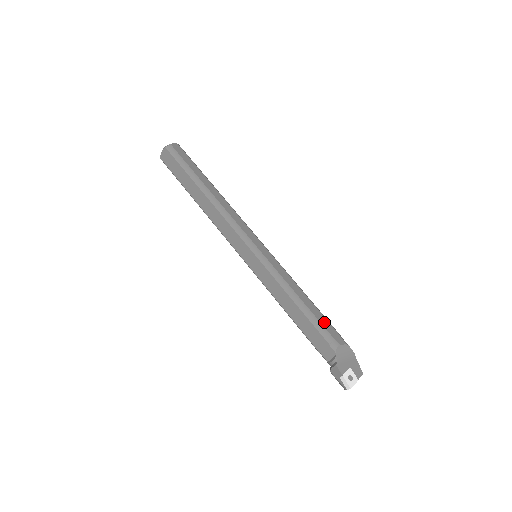
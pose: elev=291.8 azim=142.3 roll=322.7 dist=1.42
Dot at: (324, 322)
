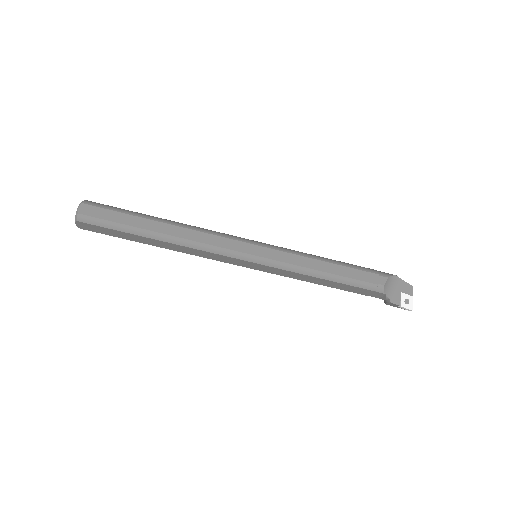
Dot at: (359, 275)
